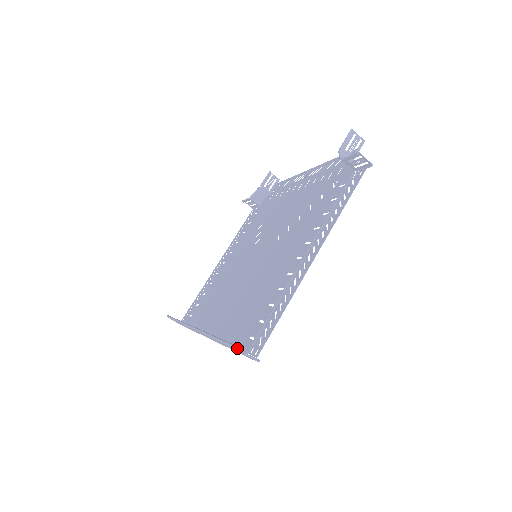
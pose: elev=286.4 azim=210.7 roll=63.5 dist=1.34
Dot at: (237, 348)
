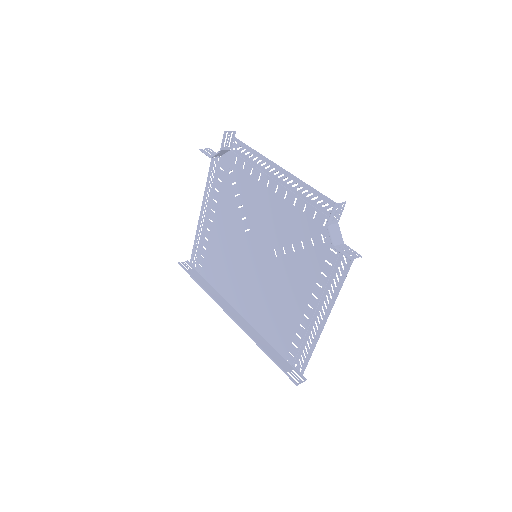
Dot at: (293, 382)
